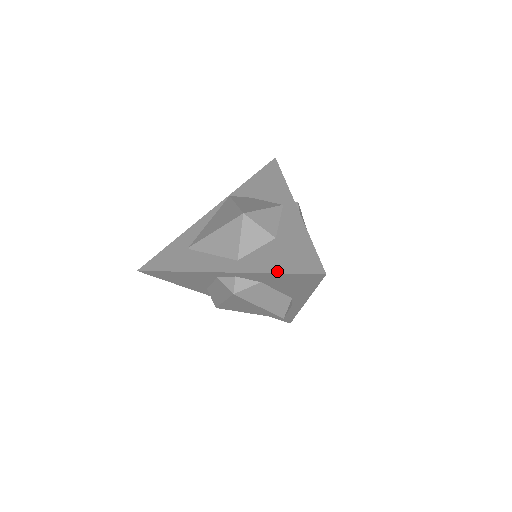
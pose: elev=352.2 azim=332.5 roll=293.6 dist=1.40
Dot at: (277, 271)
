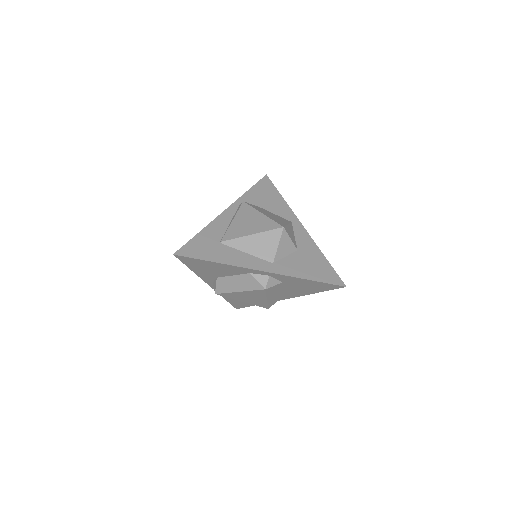
Dot at: (310, 278)
